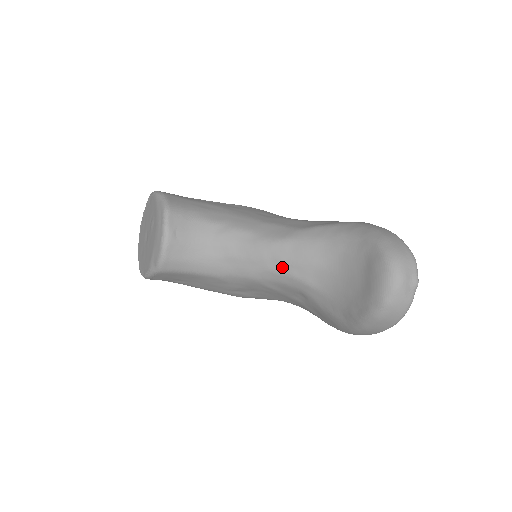
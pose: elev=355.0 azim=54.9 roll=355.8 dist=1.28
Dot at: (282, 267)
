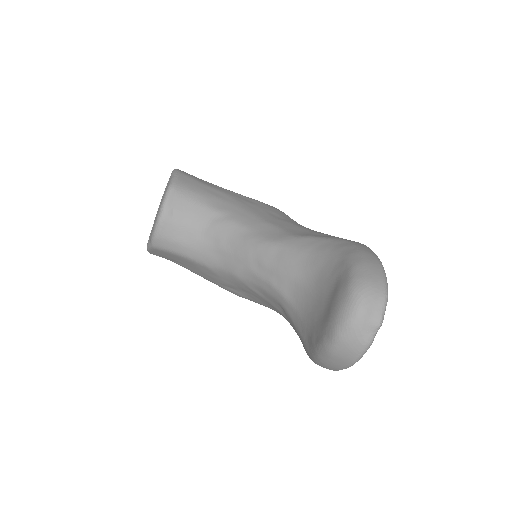
Dot at: (263, 271)
